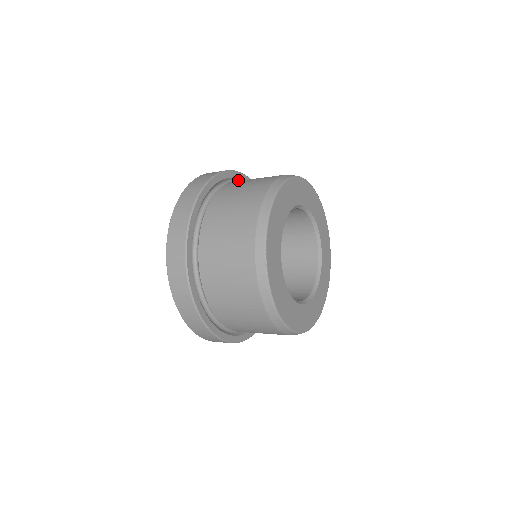
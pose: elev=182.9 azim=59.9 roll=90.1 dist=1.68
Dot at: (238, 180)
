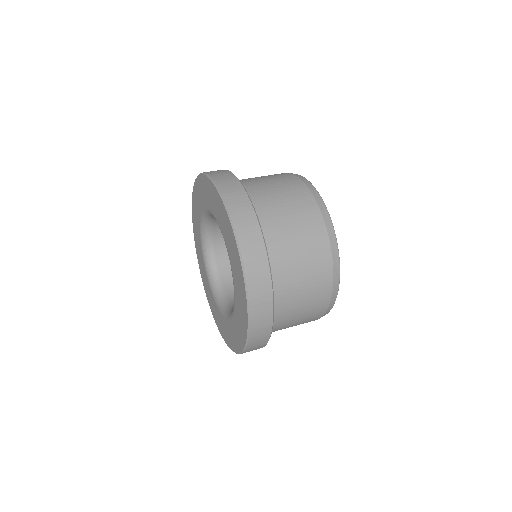
Dot at: occluded
